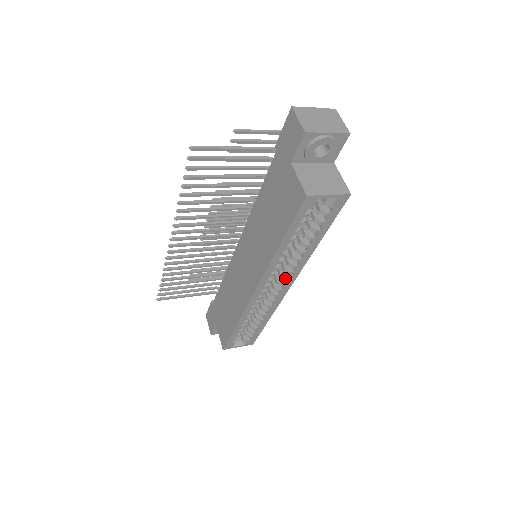
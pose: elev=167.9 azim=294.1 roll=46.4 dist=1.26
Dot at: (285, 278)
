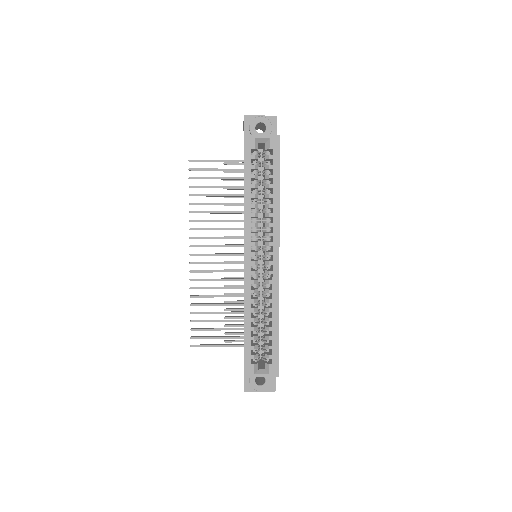
Dot at: (268, 243)
